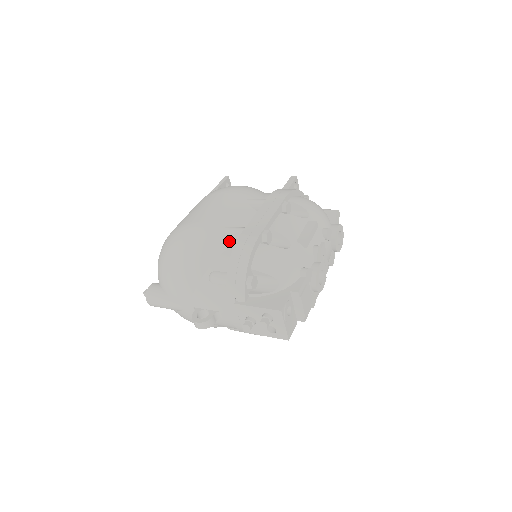
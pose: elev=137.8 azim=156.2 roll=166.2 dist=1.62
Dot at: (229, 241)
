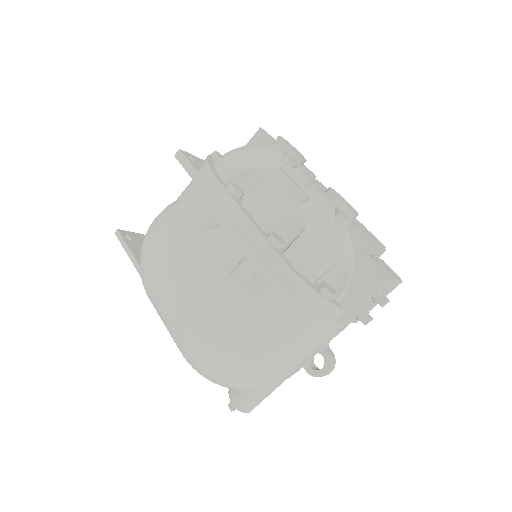
Dot at: (251, 288)
